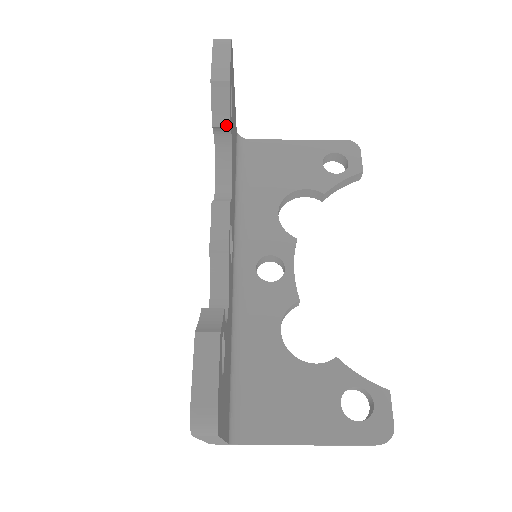
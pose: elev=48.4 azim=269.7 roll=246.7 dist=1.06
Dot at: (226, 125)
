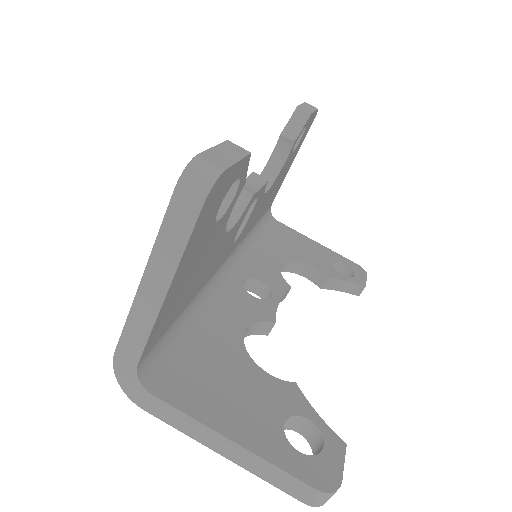
Dot at: (292, 139)
